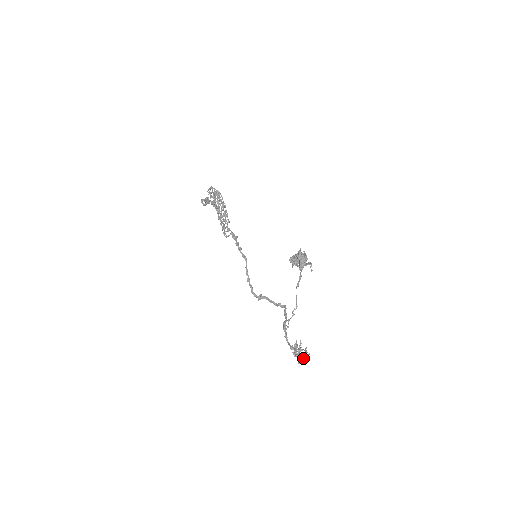
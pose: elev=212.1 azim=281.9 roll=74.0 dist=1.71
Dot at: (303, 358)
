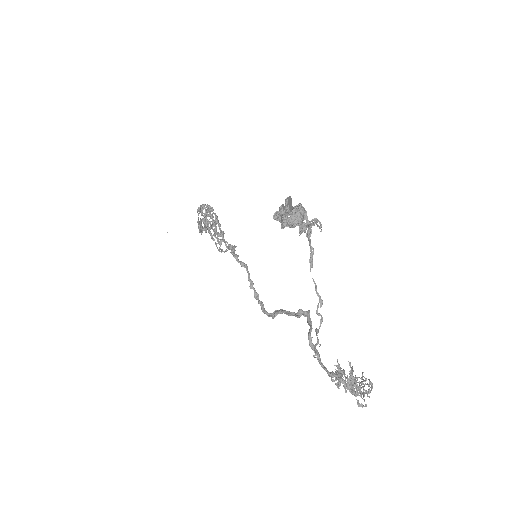
Dot at: (358, 390)
